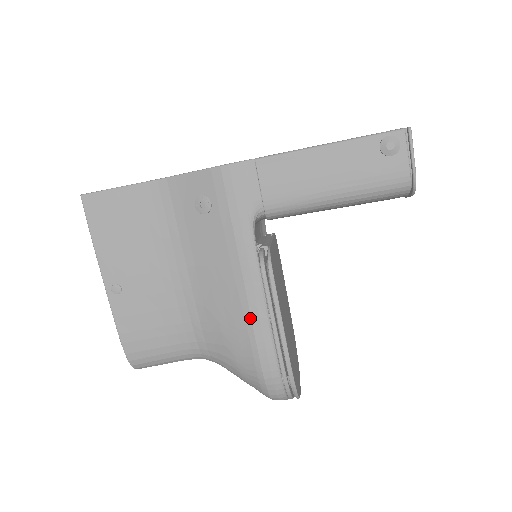
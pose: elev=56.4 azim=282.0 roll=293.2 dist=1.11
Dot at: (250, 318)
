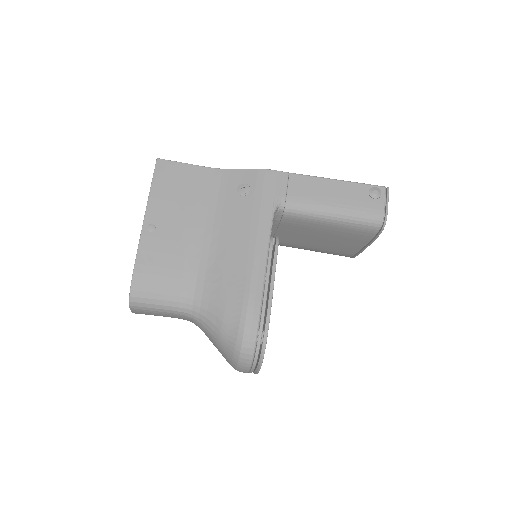
Dot at: (251, 273)
